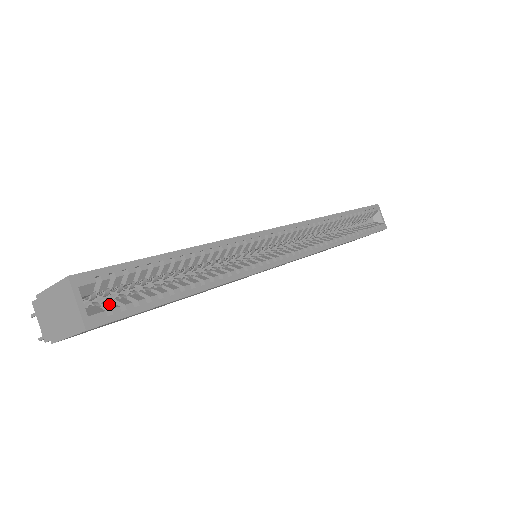
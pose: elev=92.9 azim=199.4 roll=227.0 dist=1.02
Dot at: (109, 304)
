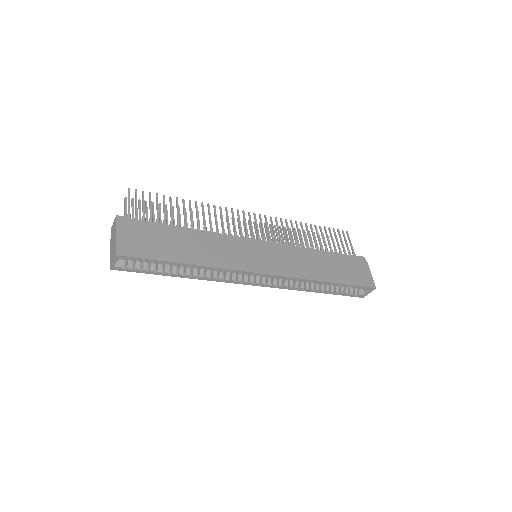
Dot at: (130, 263)
